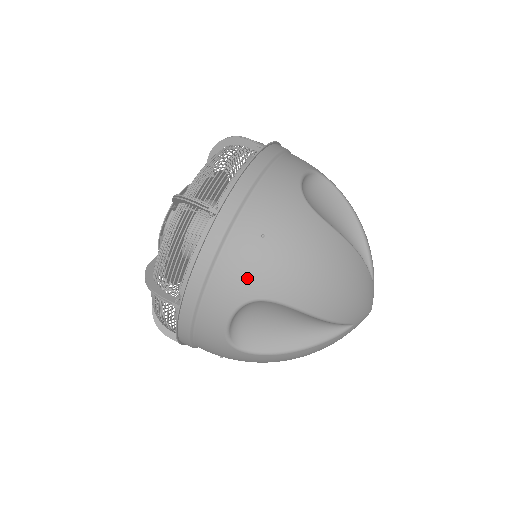
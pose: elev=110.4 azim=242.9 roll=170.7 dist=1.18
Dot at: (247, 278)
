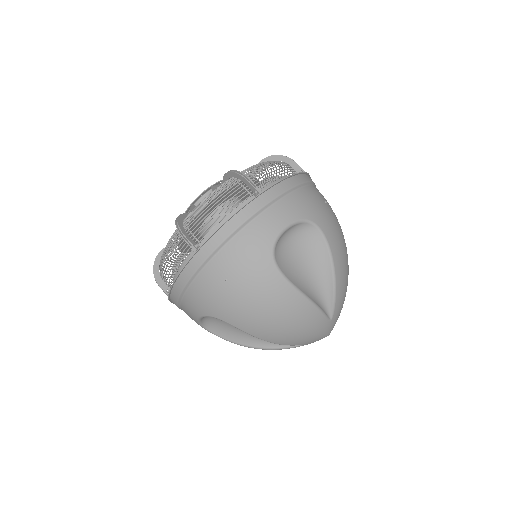
Dot at: (210, 303)
